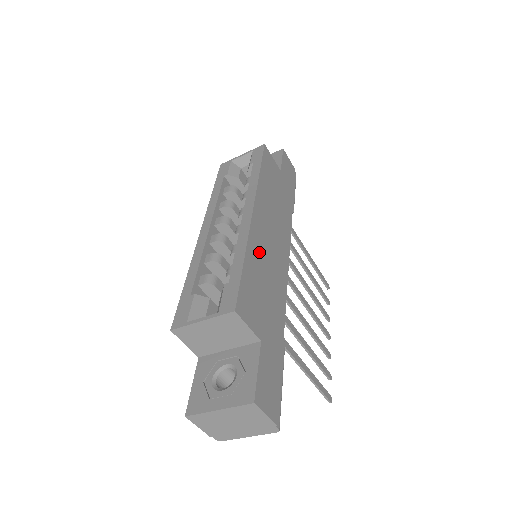
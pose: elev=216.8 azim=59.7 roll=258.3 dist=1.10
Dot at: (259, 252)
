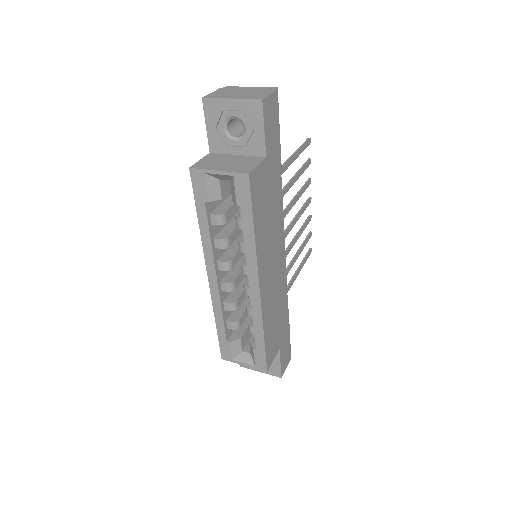
Dot at: (269, 306)
